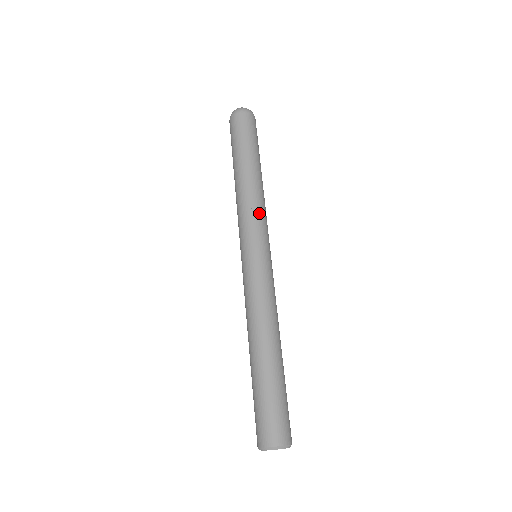
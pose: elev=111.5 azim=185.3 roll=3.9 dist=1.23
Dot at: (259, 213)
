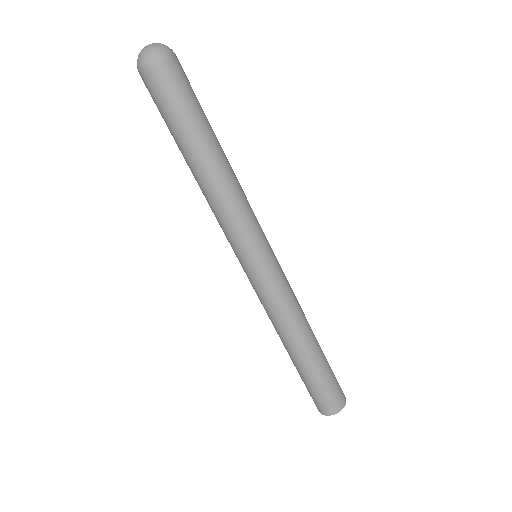
Dot at: (245, 213)
